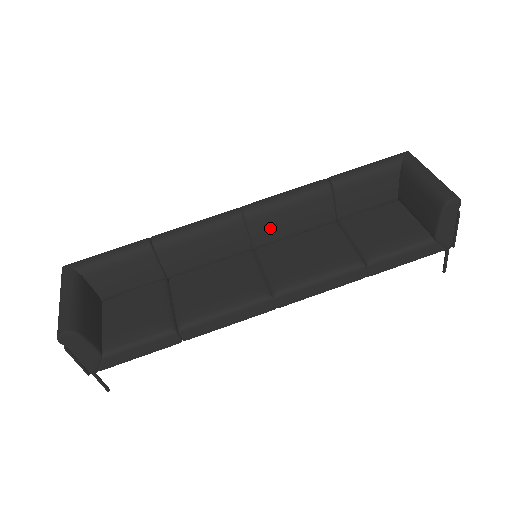
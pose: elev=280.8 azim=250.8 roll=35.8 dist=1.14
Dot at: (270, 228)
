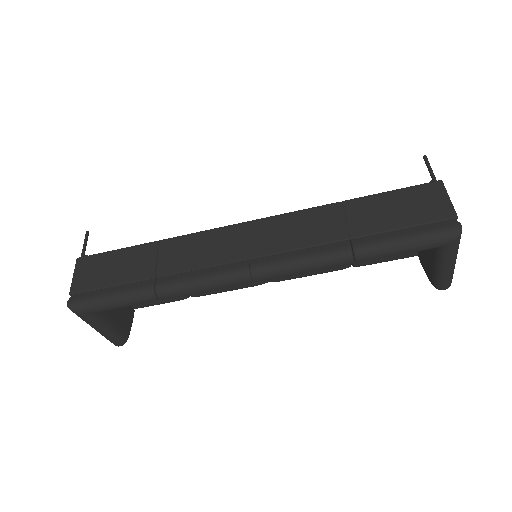
Dot at: occluded
